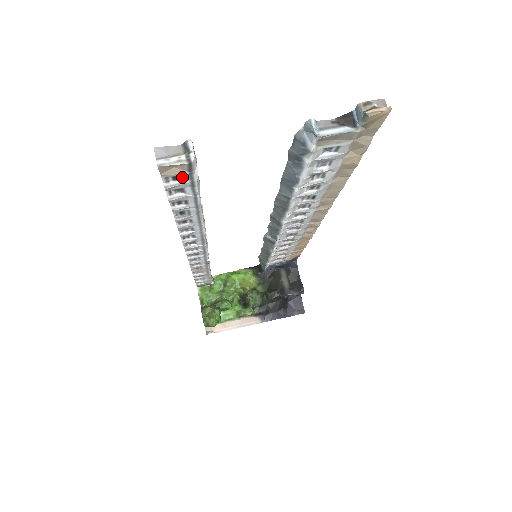
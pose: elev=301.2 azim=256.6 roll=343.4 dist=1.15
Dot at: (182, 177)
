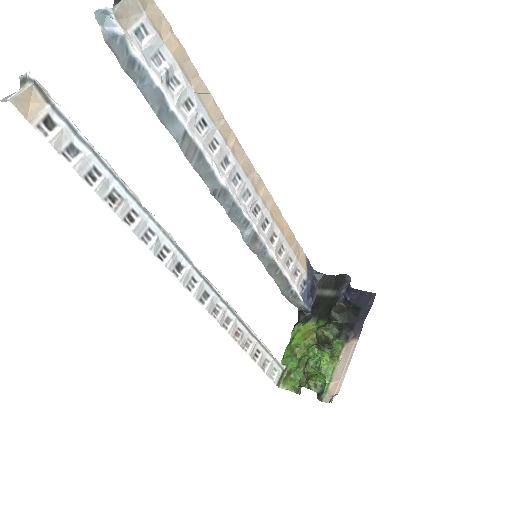
Dot at: (53, 121)
